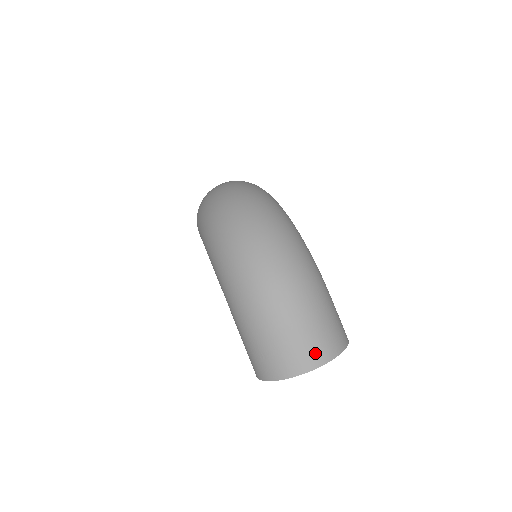
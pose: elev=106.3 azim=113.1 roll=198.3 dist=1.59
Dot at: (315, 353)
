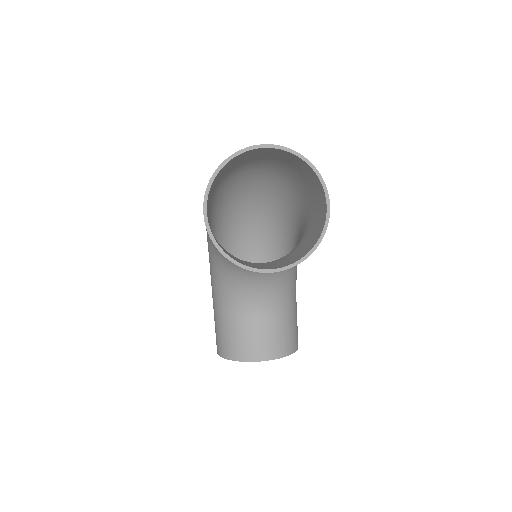
Dot at: occluded
